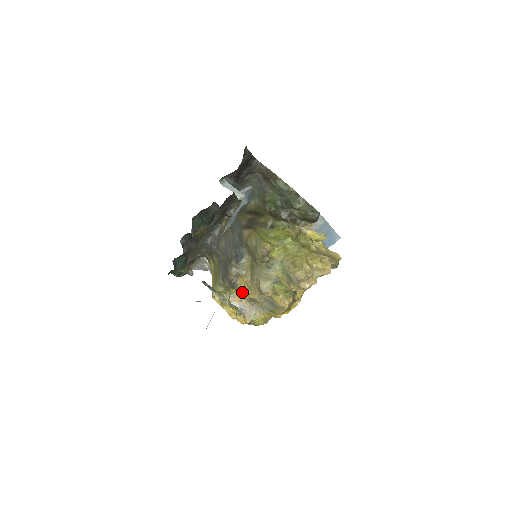
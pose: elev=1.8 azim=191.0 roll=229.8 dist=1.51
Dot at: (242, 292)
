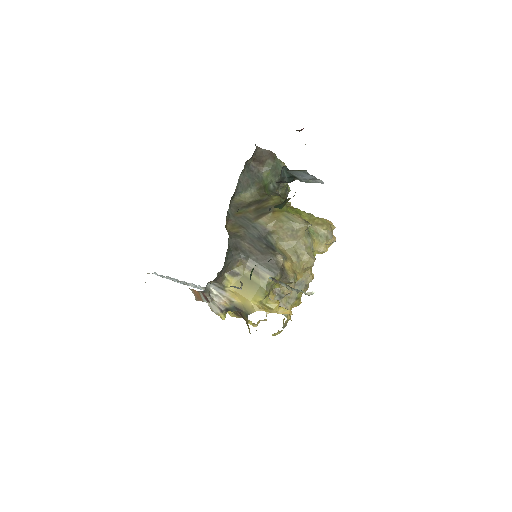
Dot at: (294, 275)
